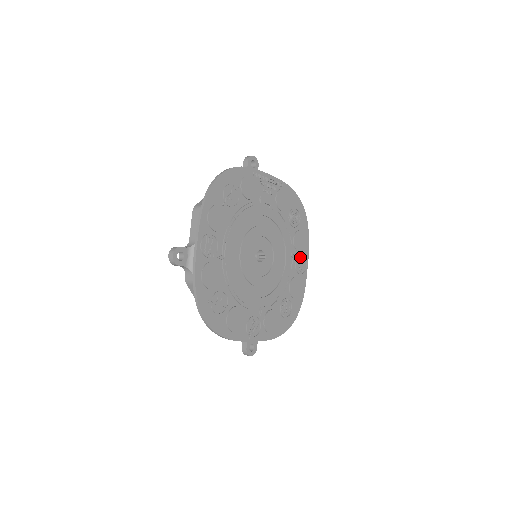
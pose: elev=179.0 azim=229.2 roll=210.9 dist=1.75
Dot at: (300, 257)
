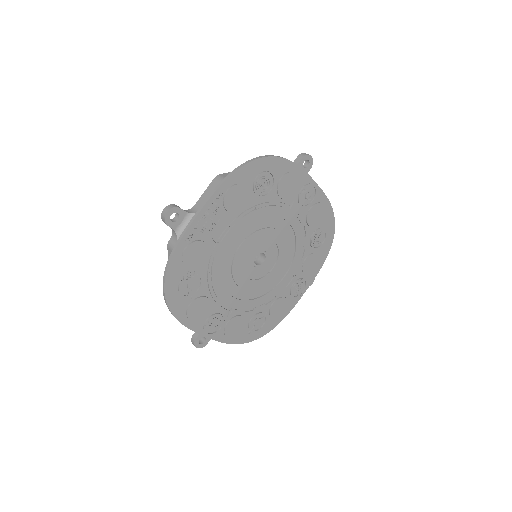
Dot at: (300, 192)
